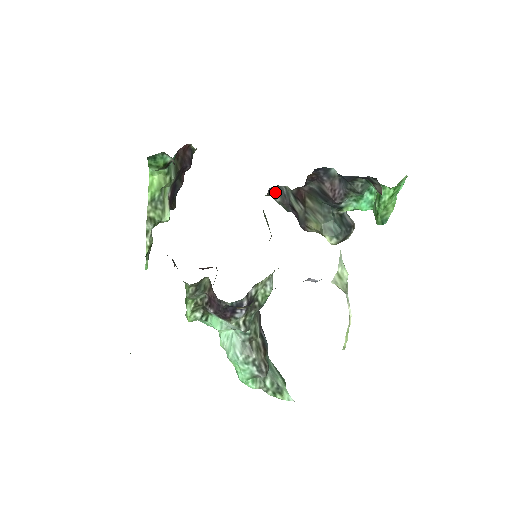
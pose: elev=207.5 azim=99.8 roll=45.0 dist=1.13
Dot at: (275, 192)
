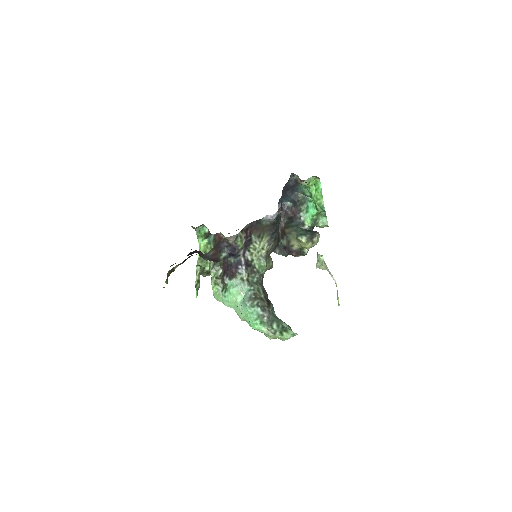
Dot at: occluded
